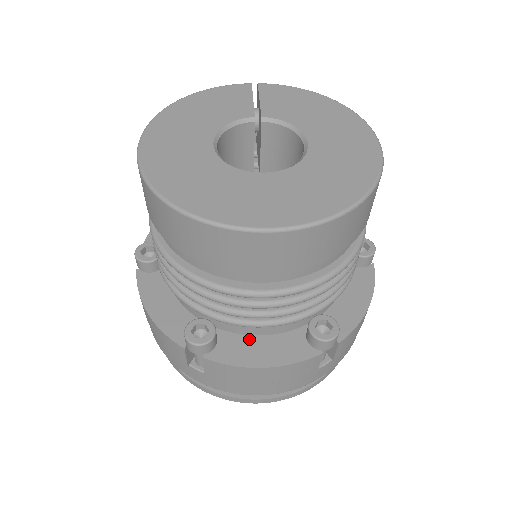
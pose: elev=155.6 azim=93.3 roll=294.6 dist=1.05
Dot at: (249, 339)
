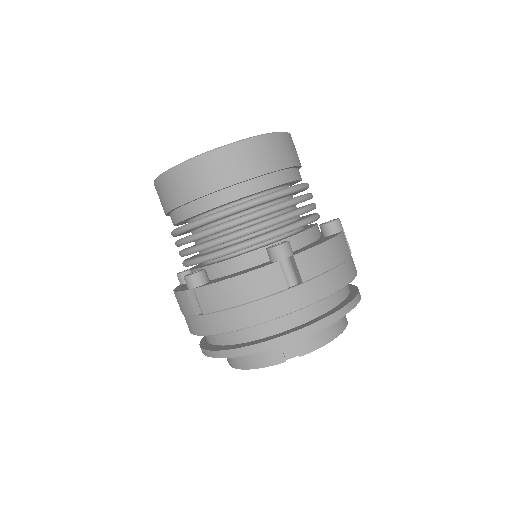
Dot at: (304, 247)
